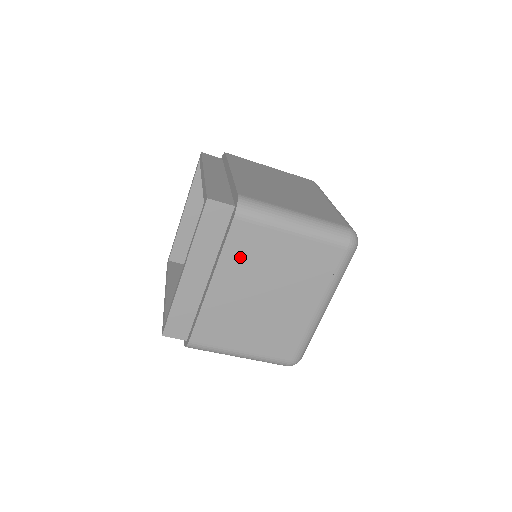
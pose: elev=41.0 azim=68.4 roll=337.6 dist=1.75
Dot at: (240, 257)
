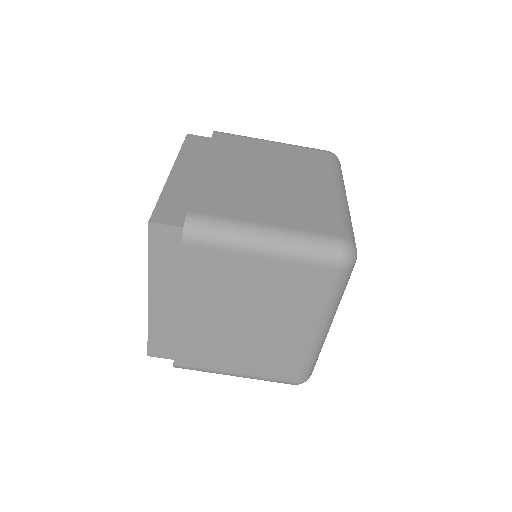
Dot at: (203, 284)
